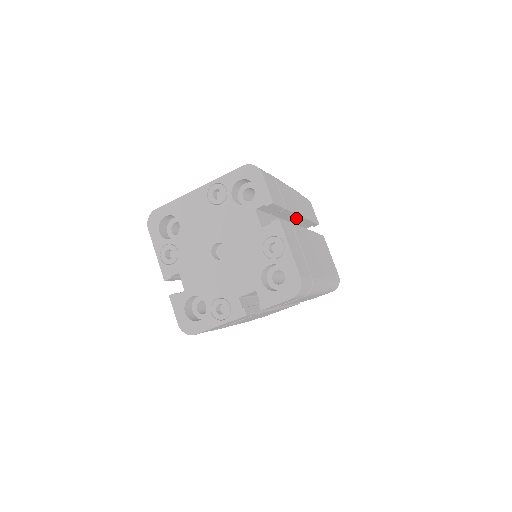
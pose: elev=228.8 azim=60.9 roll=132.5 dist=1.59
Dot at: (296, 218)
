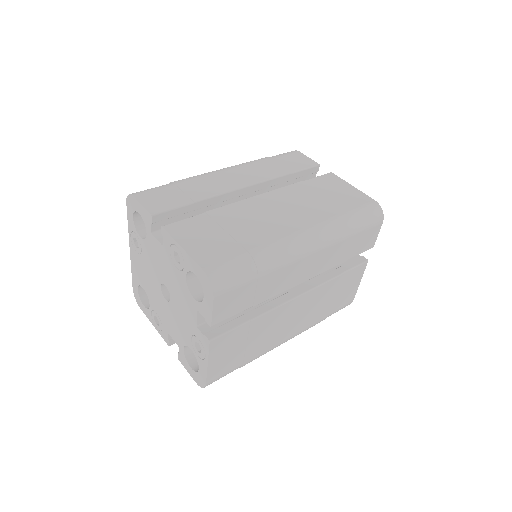
Dot at: (249, 192)
